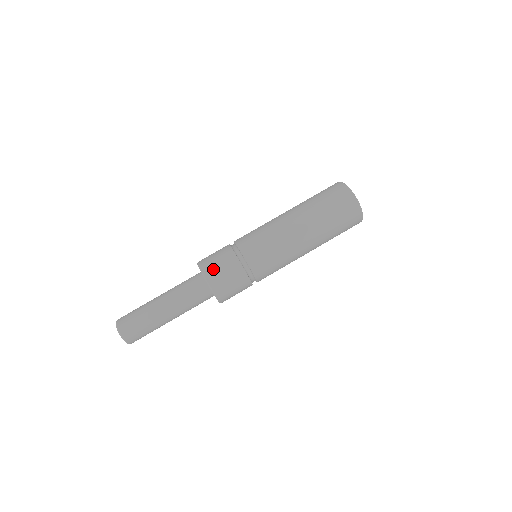
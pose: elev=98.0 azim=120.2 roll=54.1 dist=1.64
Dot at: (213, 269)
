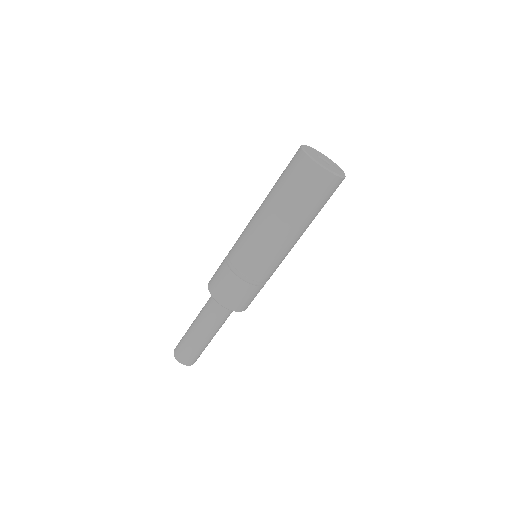
Dot at: (243, 305)
